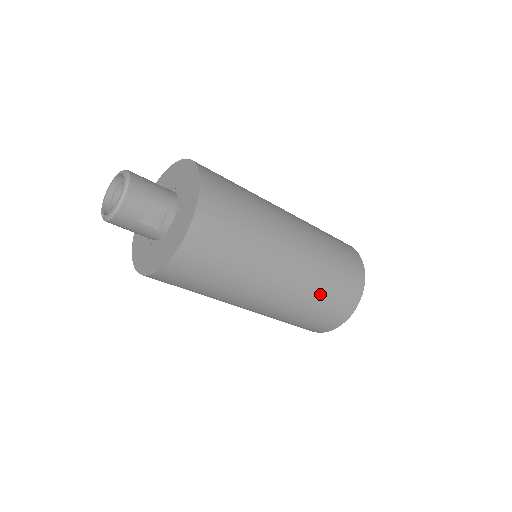
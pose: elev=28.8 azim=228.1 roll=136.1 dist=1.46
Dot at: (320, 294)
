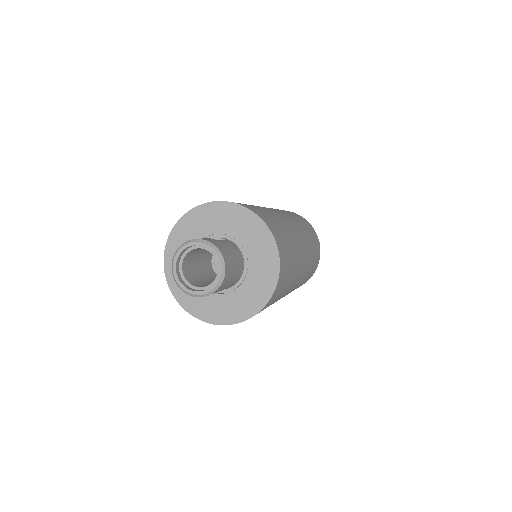
Dot at: occluded
